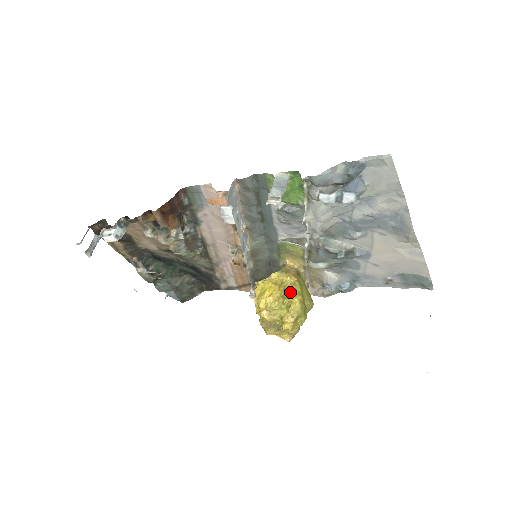
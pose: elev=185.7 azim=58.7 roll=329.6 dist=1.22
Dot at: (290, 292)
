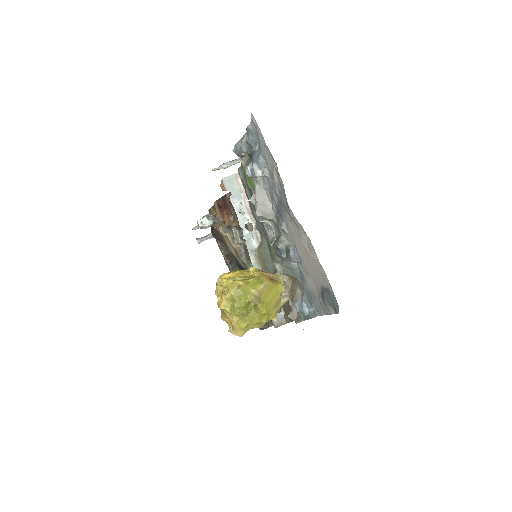
Dot at: (243, 279)
